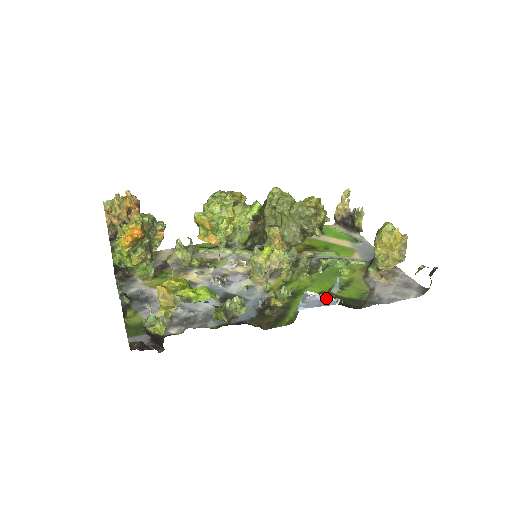
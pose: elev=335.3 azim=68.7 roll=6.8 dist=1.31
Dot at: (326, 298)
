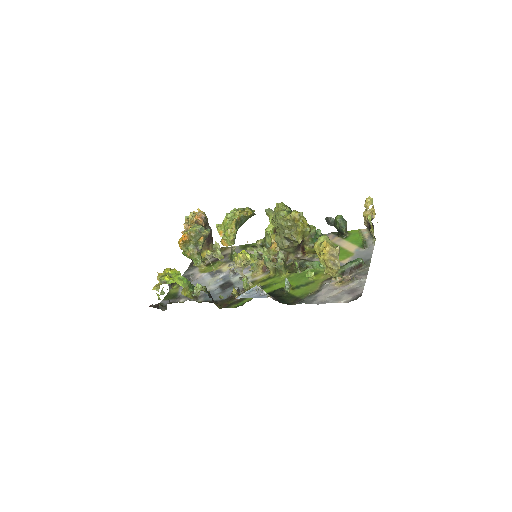
Dot at: (264, 293)
